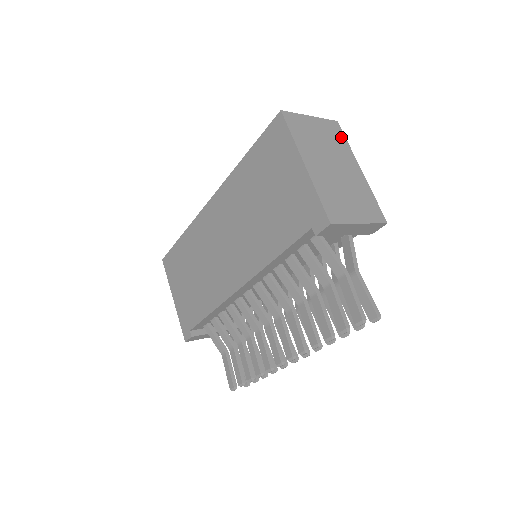
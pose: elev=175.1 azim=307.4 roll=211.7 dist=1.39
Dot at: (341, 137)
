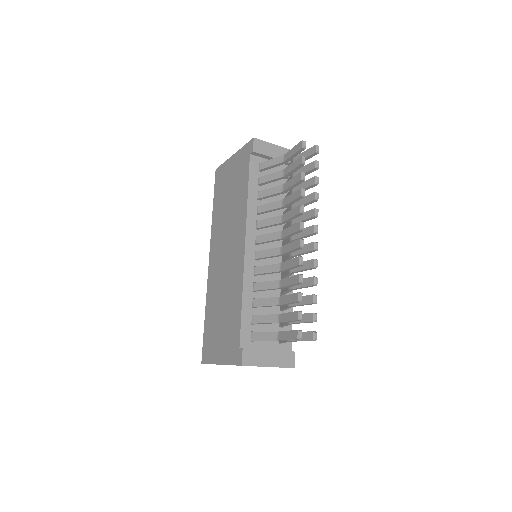
Dot at: occluded
